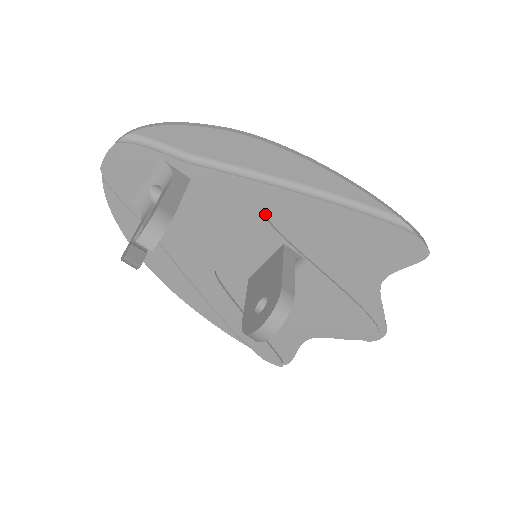
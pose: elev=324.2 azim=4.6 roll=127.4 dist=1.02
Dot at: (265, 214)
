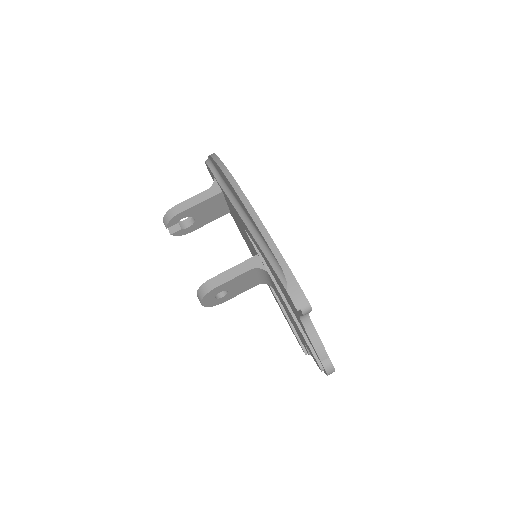
Dot at: (244, 228)
